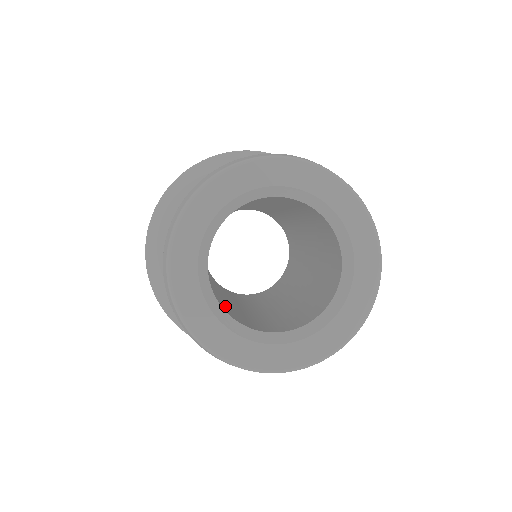
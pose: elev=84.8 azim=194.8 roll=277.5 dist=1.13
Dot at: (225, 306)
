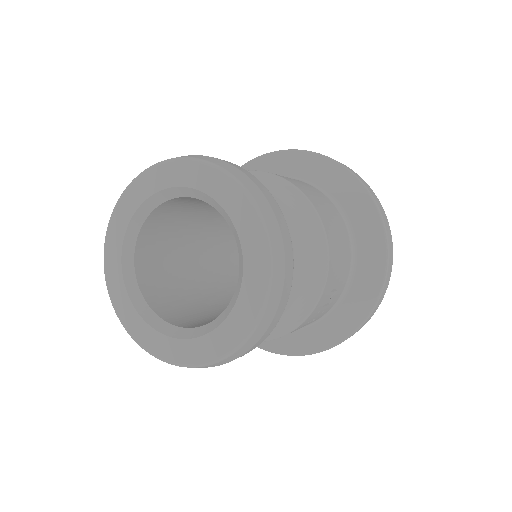
Dot at: (189, 315)
